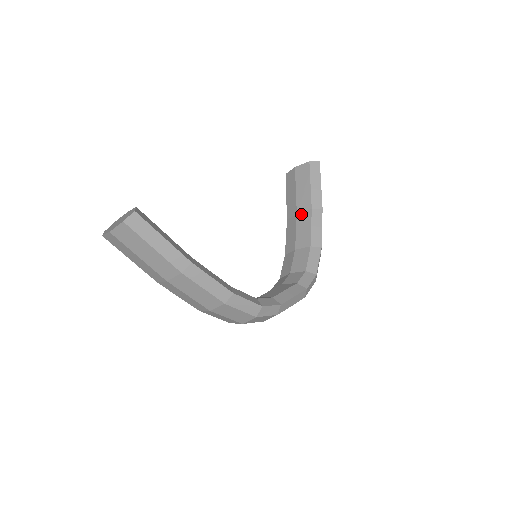
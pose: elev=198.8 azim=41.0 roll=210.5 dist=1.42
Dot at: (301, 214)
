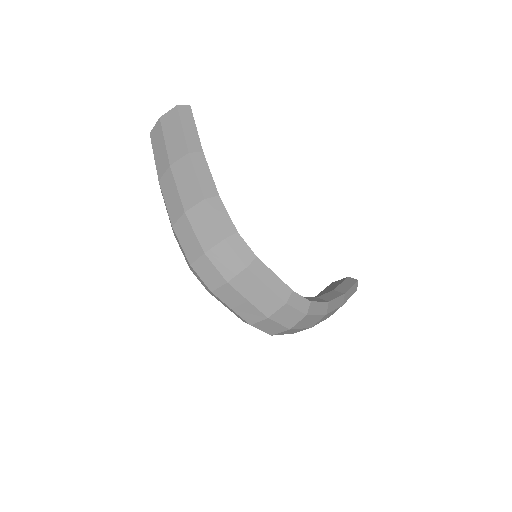
Dot at: (320, 294)
